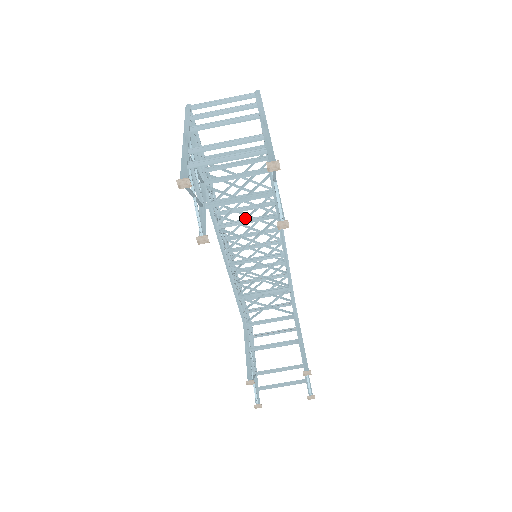
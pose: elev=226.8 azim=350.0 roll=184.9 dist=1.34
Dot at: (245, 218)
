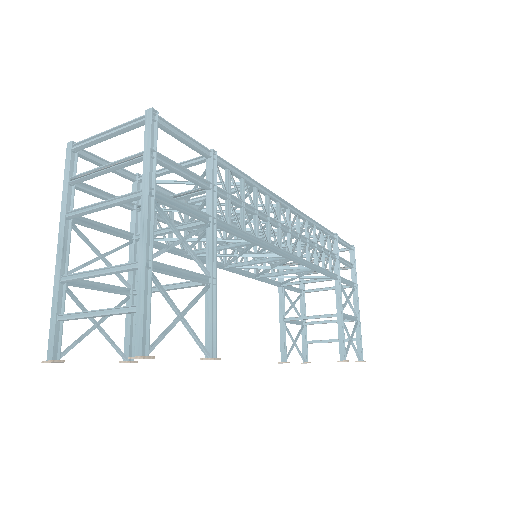
Dot at: (235, 206)
